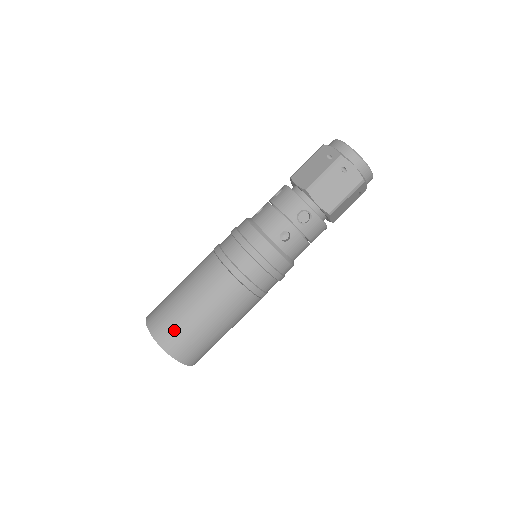
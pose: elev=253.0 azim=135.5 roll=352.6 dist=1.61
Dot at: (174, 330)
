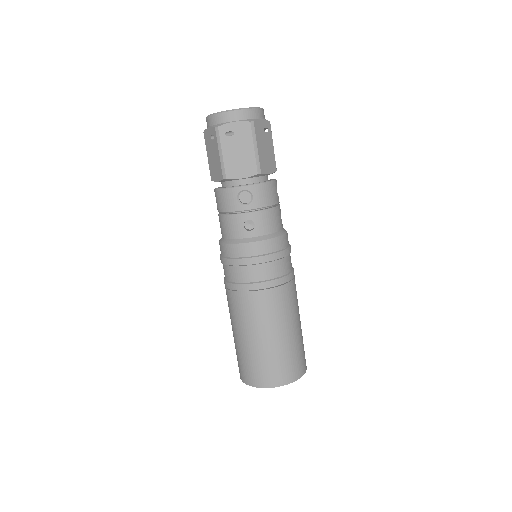
Dot at: (258, 368)
